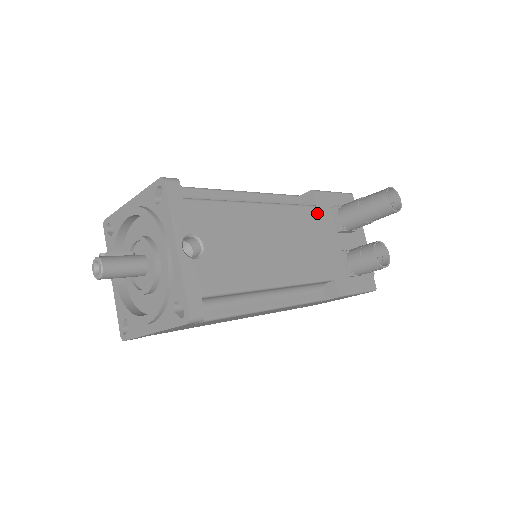
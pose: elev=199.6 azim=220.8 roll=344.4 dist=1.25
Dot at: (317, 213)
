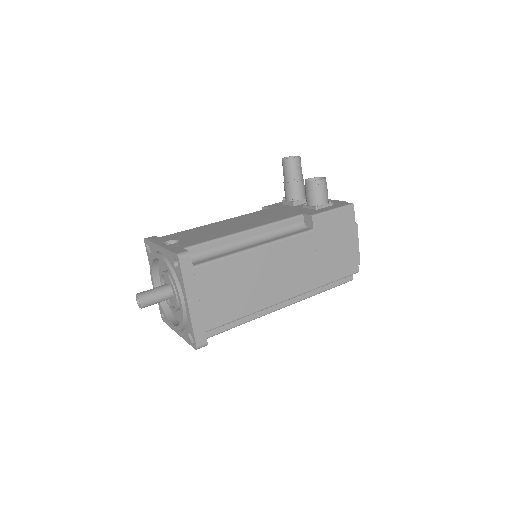
Dot at: (270, 209)
